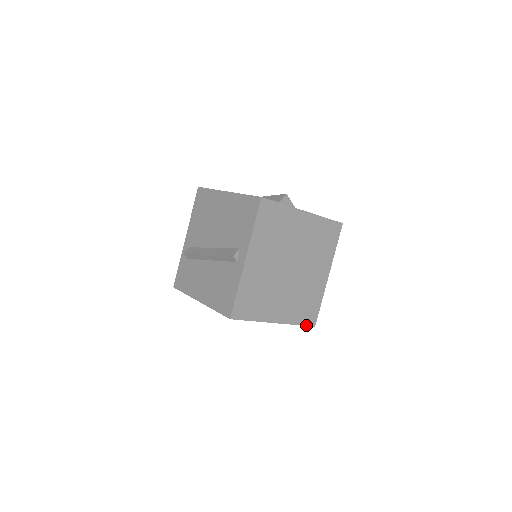
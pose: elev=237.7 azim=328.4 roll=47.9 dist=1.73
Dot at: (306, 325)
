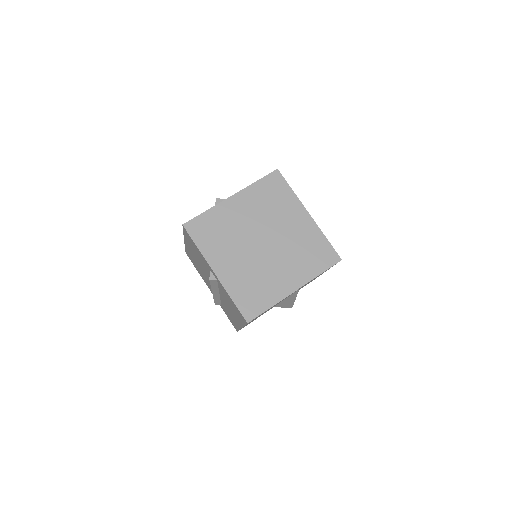
Dot at: (330, 267)
